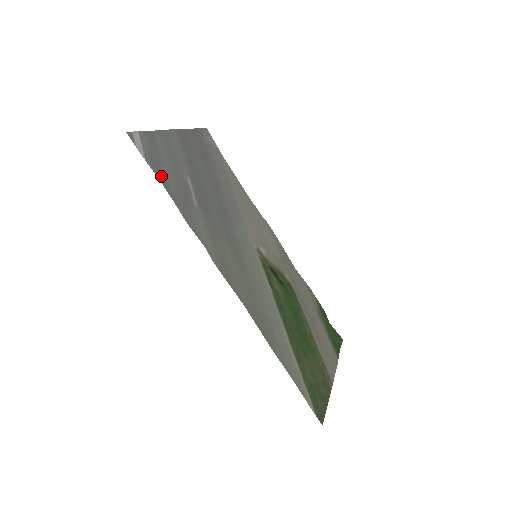
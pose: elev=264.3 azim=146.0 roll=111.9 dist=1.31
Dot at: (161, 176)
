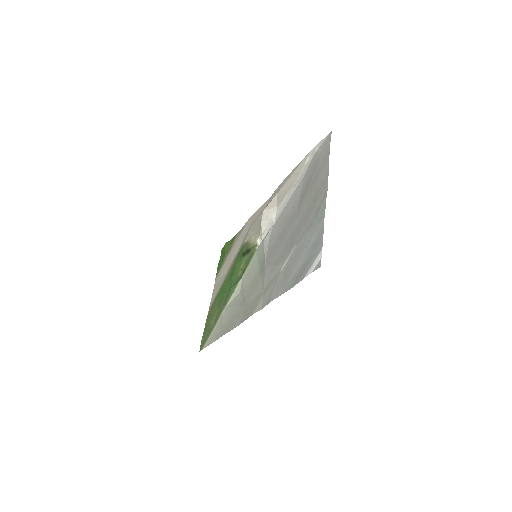
Dot at: (296, 280)
